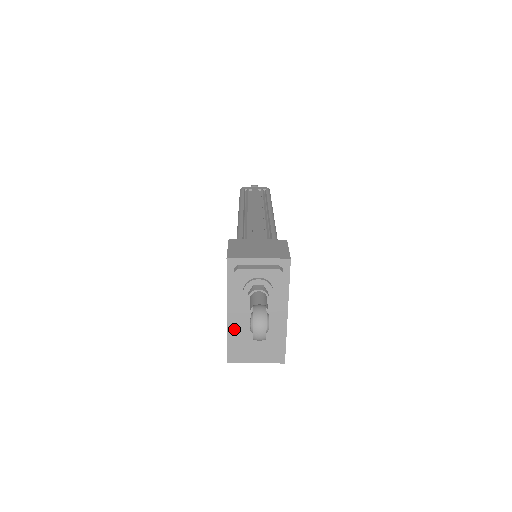
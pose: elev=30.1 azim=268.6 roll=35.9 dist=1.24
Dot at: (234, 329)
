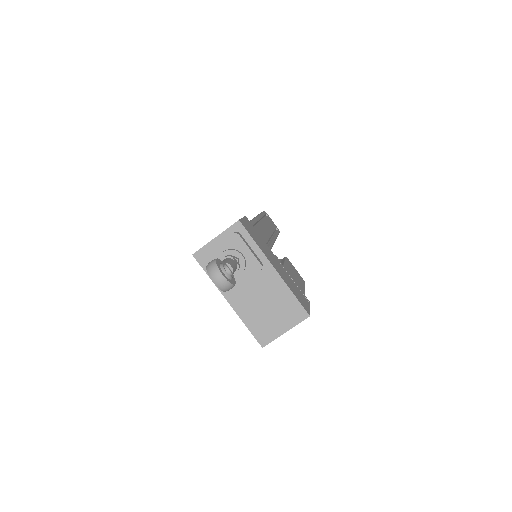
Dot at: (244, 312)
